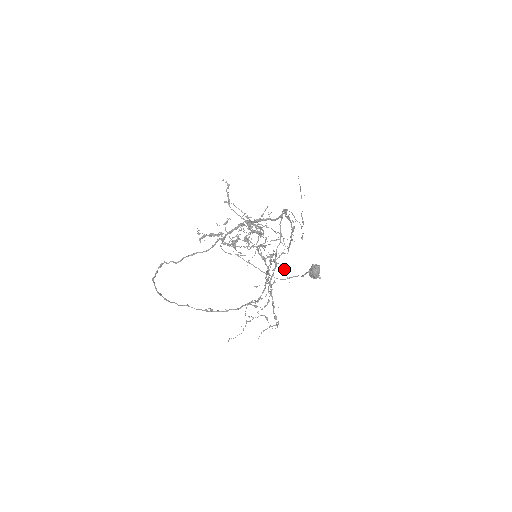
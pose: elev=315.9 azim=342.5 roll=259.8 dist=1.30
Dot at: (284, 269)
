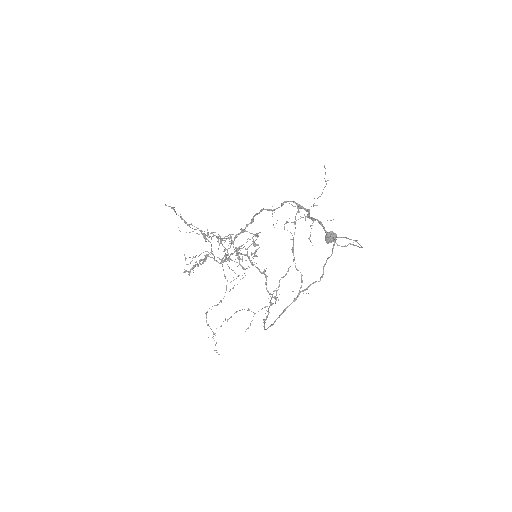
Dot at: occluded
